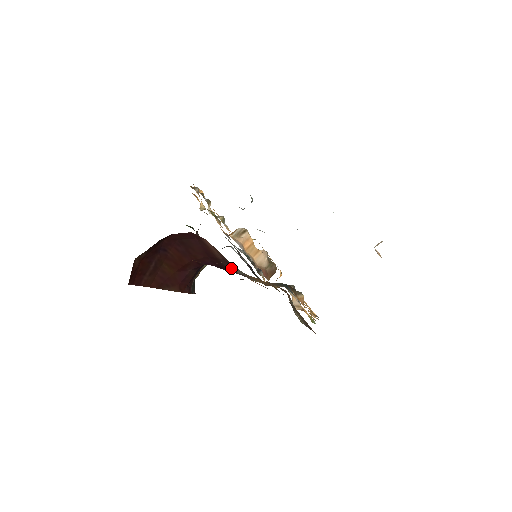
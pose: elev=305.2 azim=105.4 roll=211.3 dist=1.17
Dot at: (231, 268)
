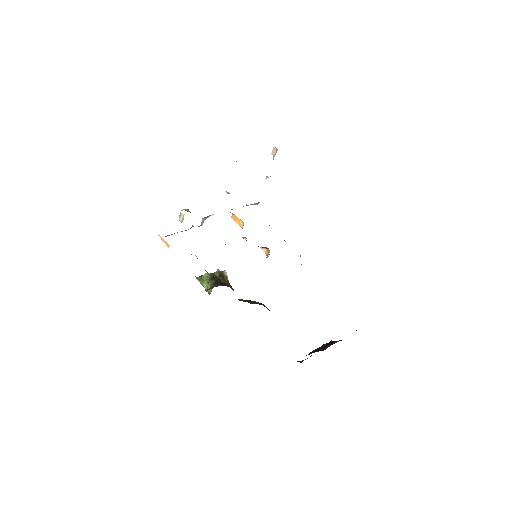
Dot at: occluded
